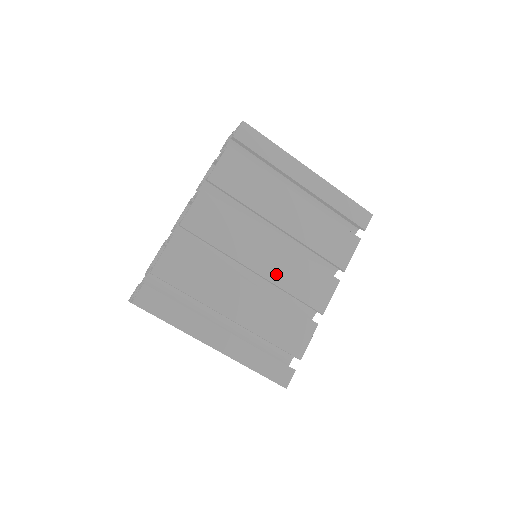
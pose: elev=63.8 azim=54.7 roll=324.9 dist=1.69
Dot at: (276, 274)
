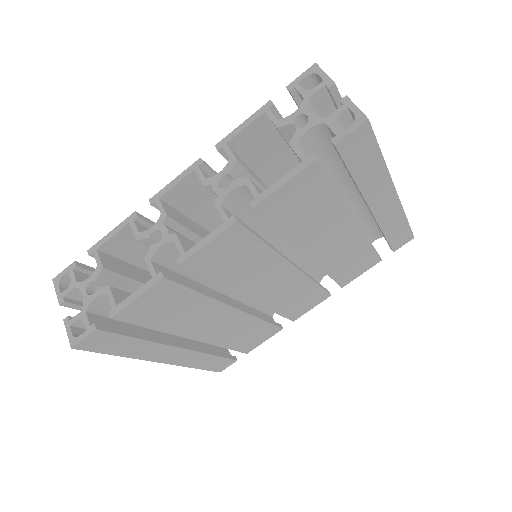
Dot at: (272, 299)
